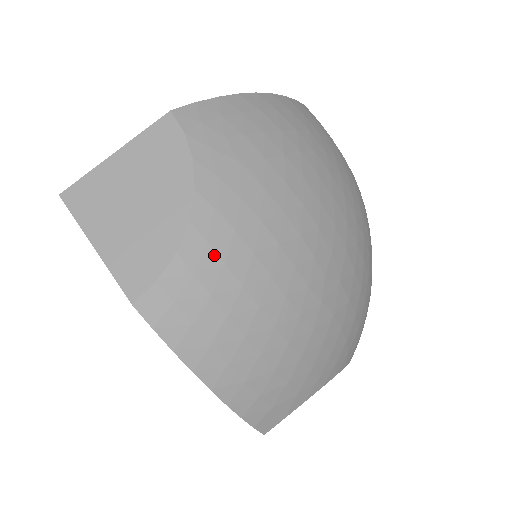
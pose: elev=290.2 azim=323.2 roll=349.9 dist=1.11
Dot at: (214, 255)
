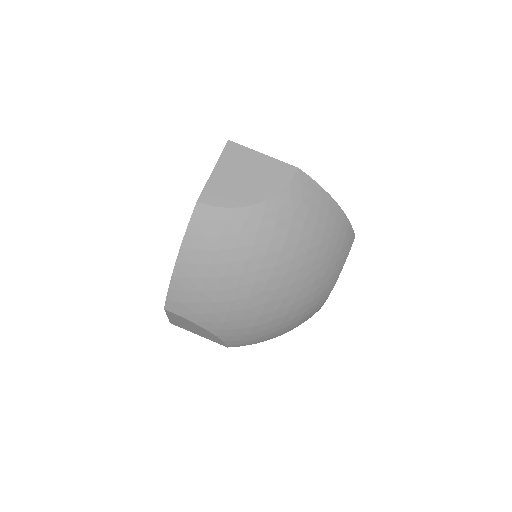
Dot at: (241, 226)
